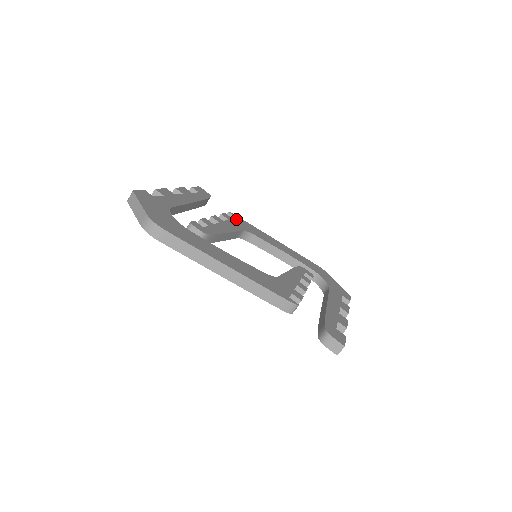
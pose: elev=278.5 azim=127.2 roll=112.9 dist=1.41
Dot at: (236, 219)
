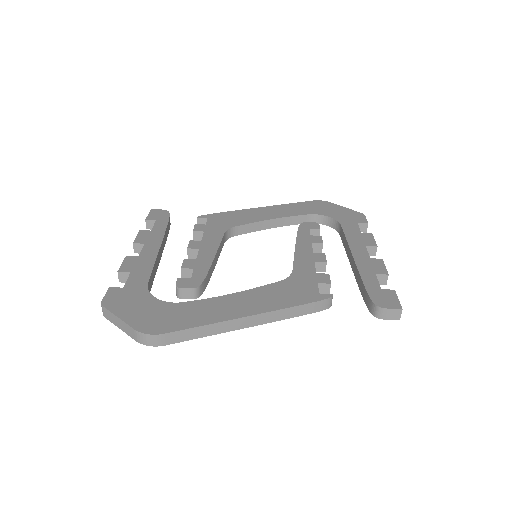
Dot at: (209, 221)
